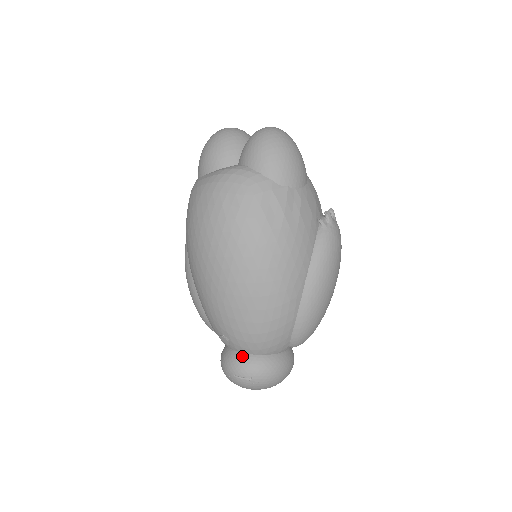
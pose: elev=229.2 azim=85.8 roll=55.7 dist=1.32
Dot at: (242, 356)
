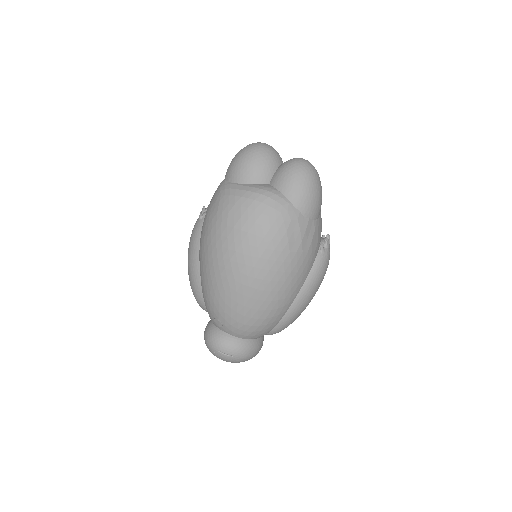
Dot at: (230, 337)
